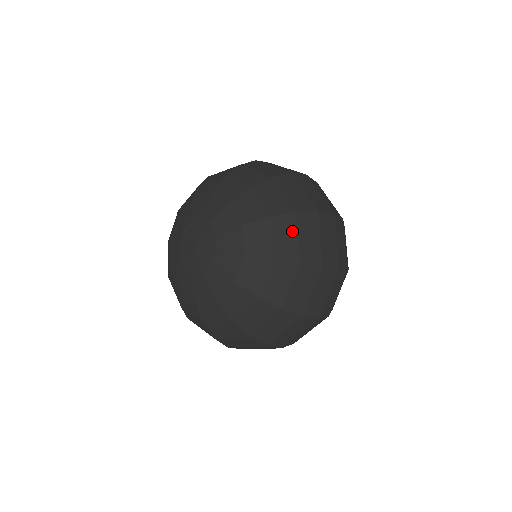
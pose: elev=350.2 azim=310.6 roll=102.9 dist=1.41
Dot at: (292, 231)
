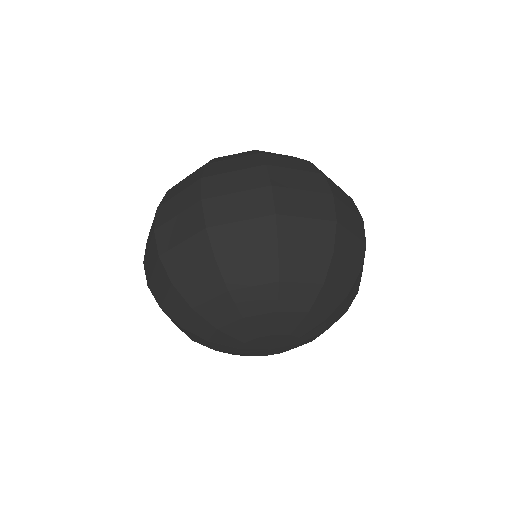
Dot at: (357, 284)
